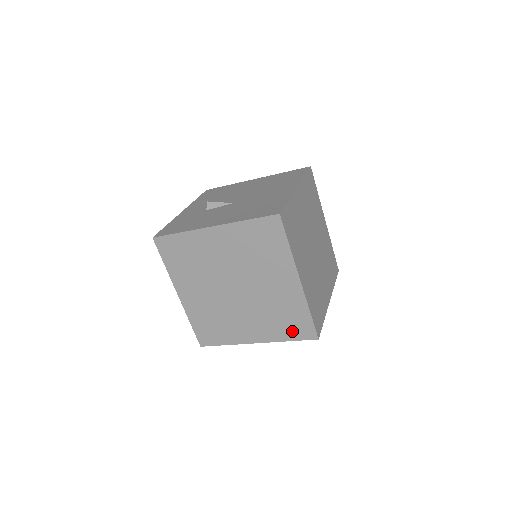
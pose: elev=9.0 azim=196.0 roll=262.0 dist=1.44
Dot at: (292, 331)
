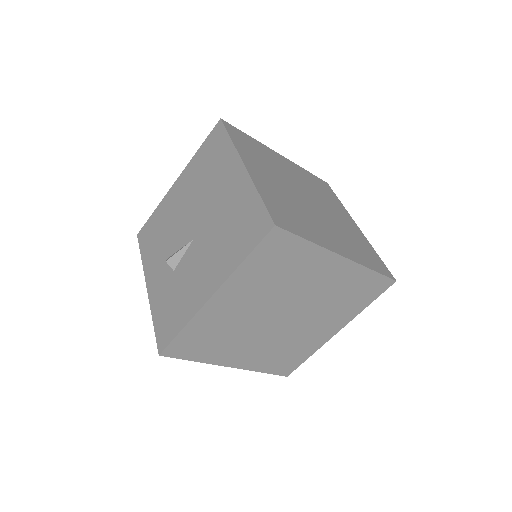
Dot at: (366, 297)
